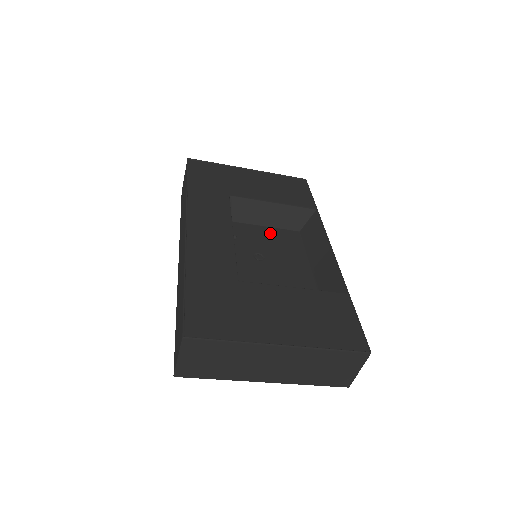
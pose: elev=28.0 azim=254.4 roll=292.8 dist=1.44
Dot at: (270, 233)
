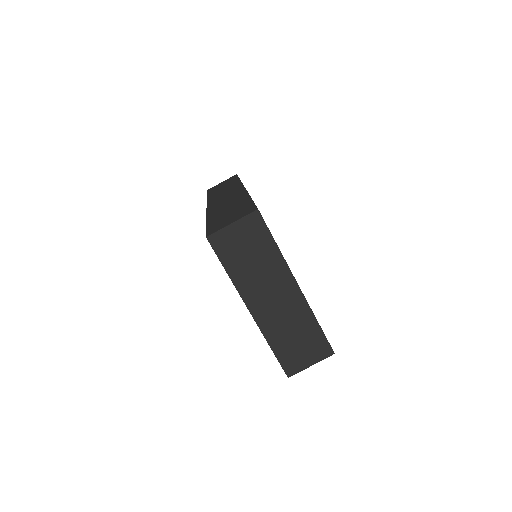
Dot at: occluded
